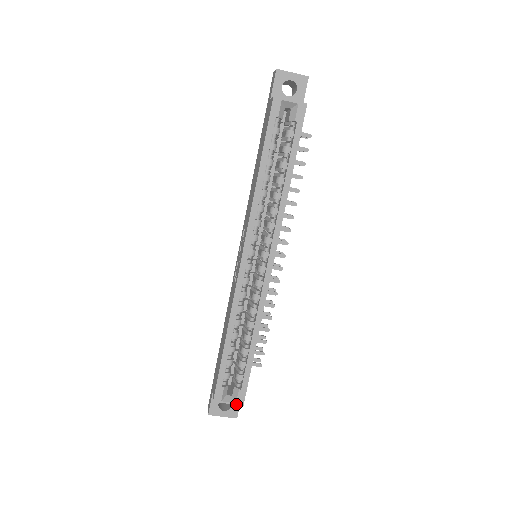
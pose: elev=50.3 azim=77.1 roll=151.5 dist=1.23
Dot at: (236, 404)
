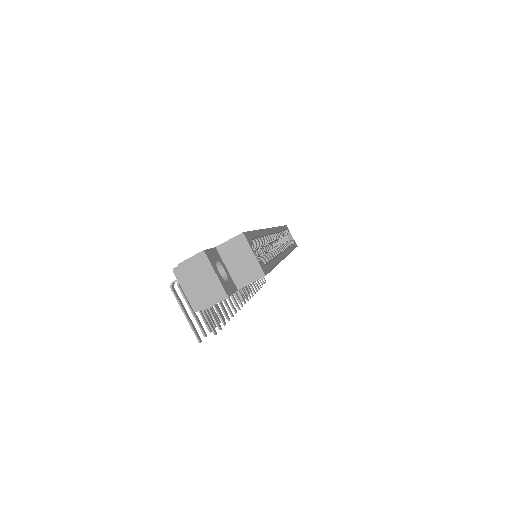
Dot at: (260, 265)
